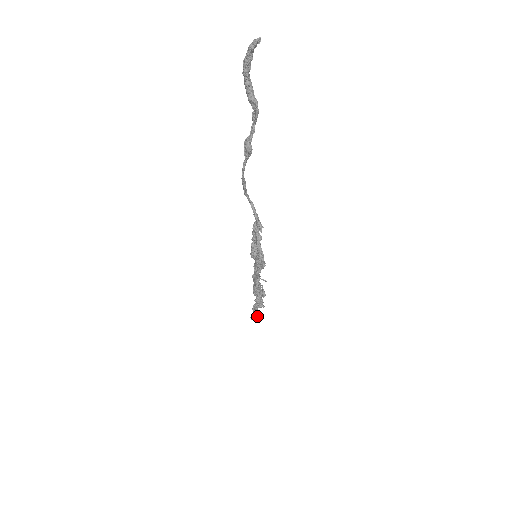
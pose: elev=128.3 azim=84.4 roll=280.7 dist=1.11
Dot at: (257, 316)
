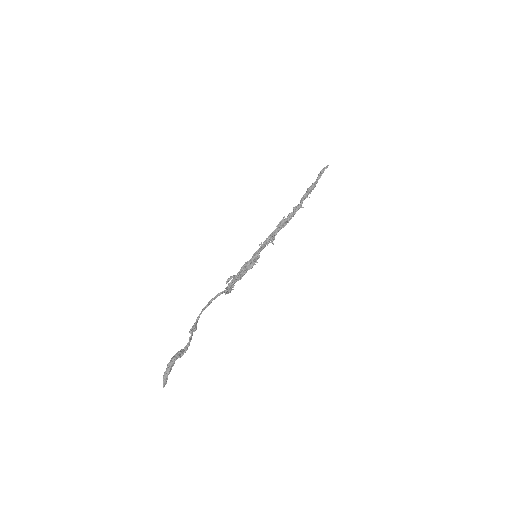
Dot at: occluded
